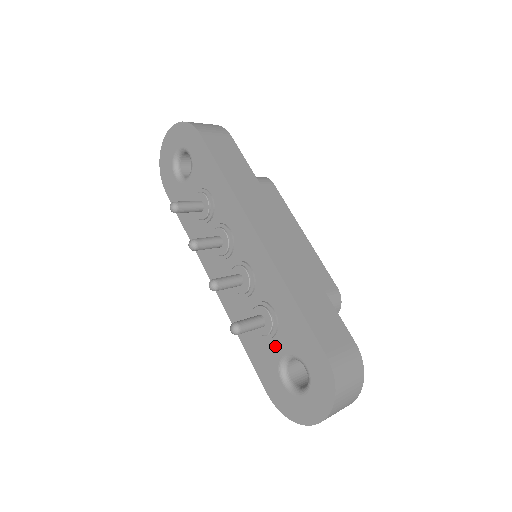
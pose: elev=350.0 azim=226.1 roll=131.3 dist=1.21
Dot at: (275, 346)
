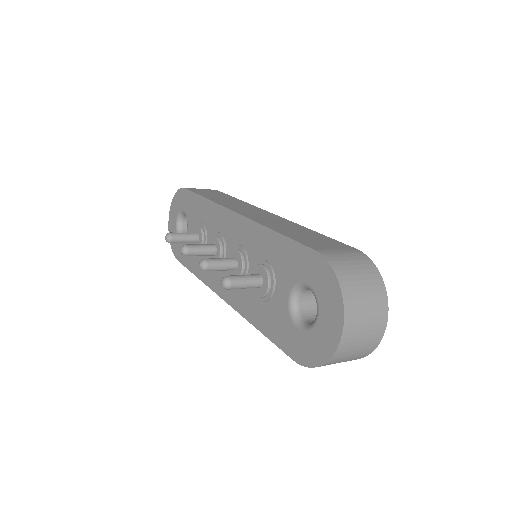
Dot at: (279, 296)
